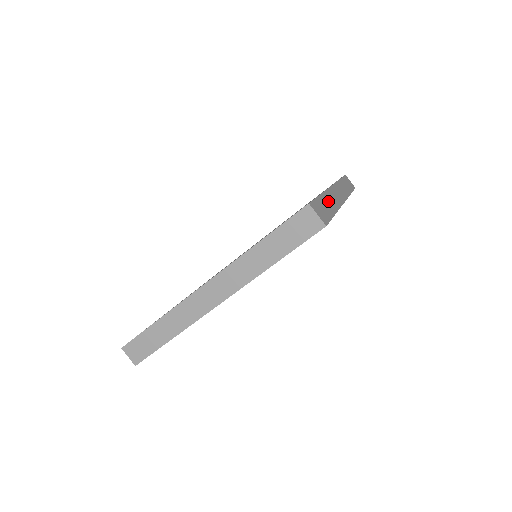
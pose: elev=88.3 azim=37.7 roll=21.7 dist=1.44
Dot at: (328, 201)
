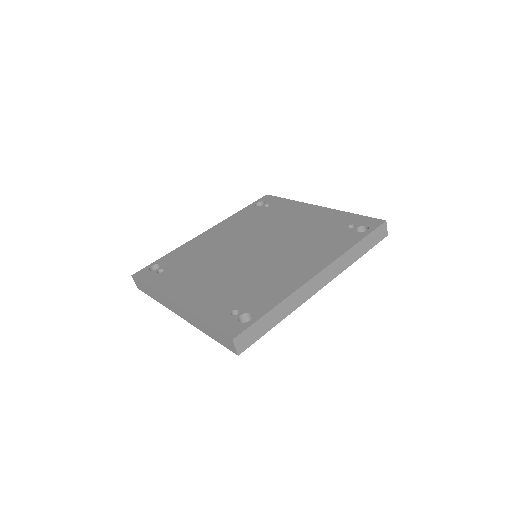
Dot at: (280, 311)
